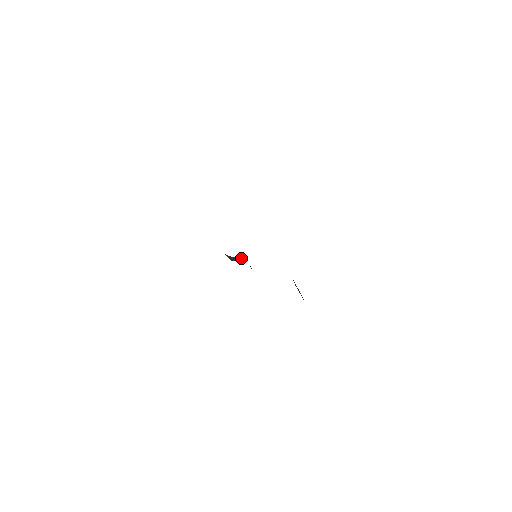
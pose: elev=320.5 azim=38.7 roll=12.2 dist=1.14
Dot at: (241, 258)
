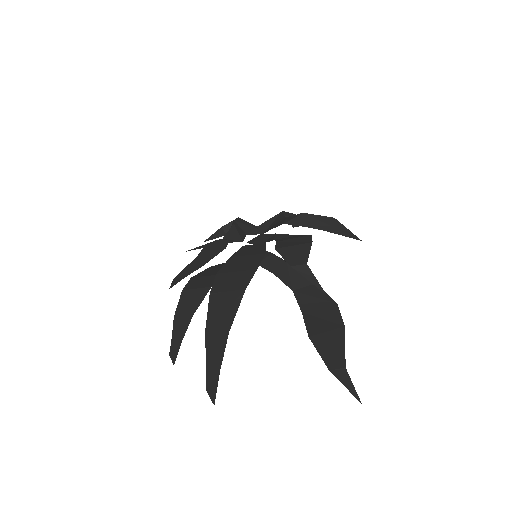
Dot at: (231, 225)
